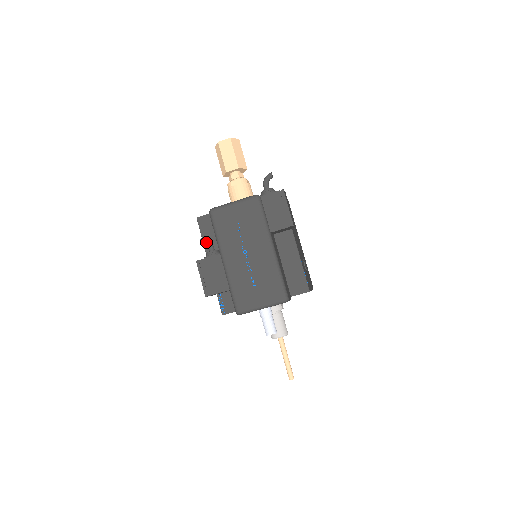
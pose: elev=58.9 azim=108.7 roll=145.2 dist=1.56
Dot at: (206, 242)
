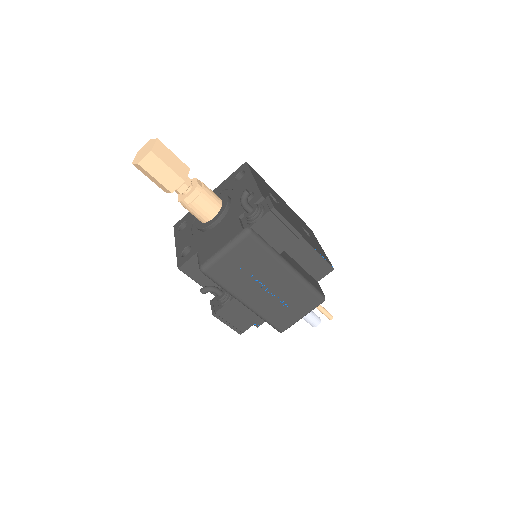
Dot at: (210, 291)
